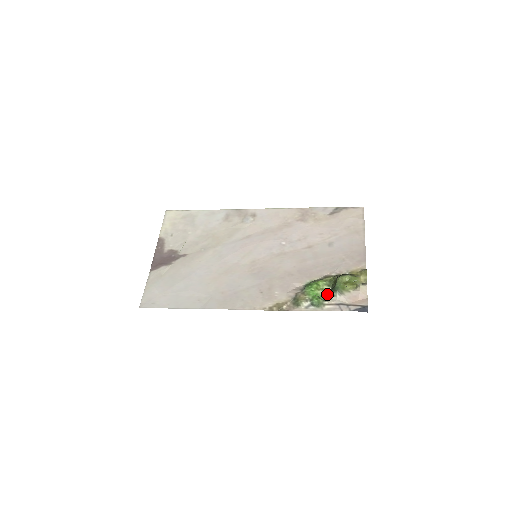
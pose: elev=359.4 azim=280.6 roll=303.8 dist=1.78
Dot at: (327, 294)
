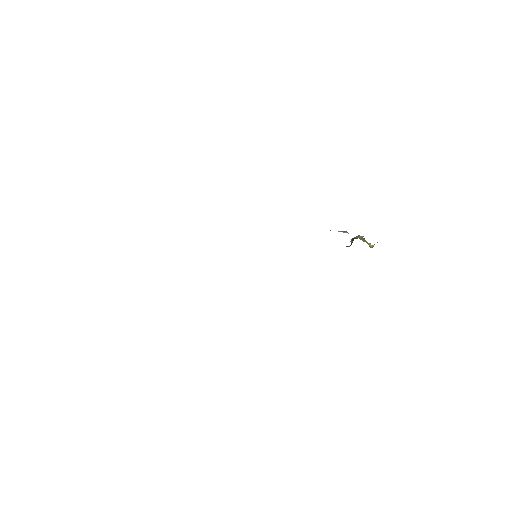
Dot at: occluded
